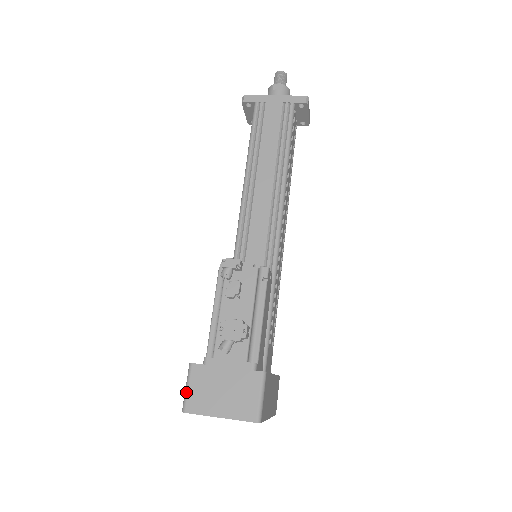
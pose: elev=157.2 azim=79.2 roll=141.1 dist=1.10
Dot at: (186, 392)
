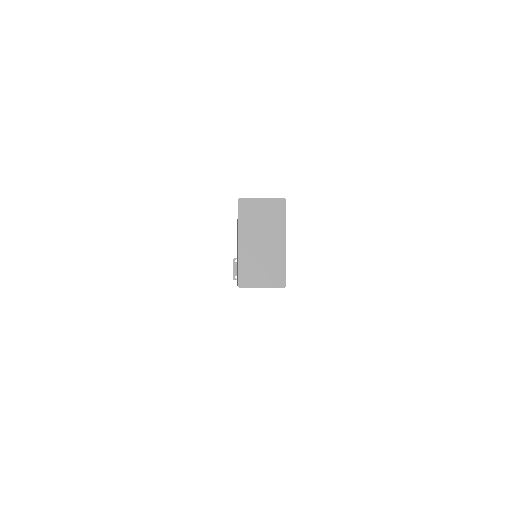
Dot at: occluded
